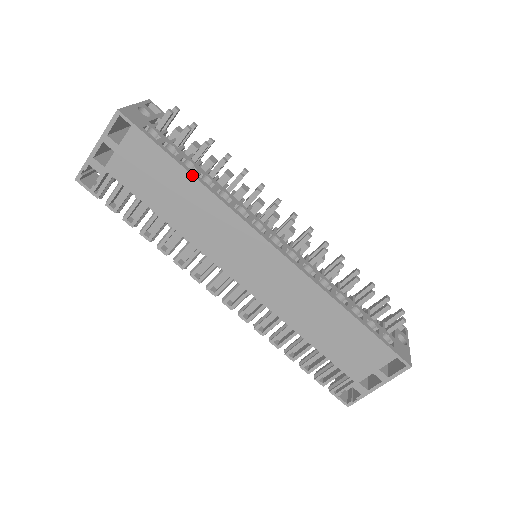
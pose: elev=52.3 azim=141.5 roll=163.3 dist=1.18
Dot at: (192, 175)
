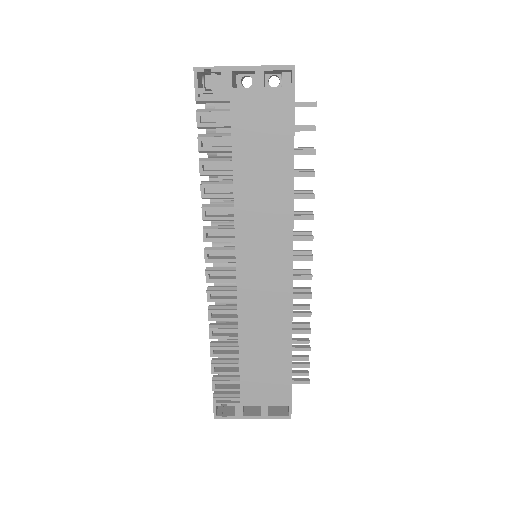
Dot at: occluded
